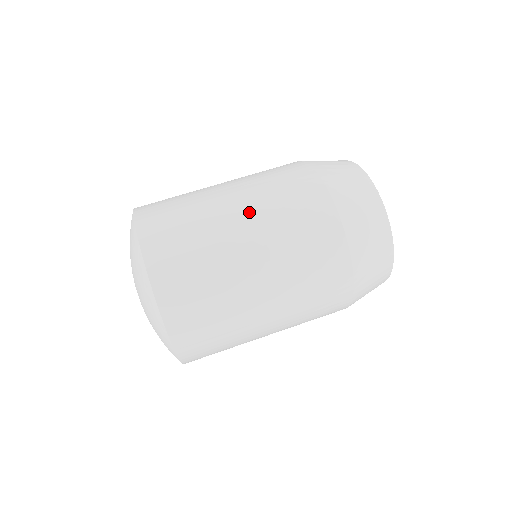
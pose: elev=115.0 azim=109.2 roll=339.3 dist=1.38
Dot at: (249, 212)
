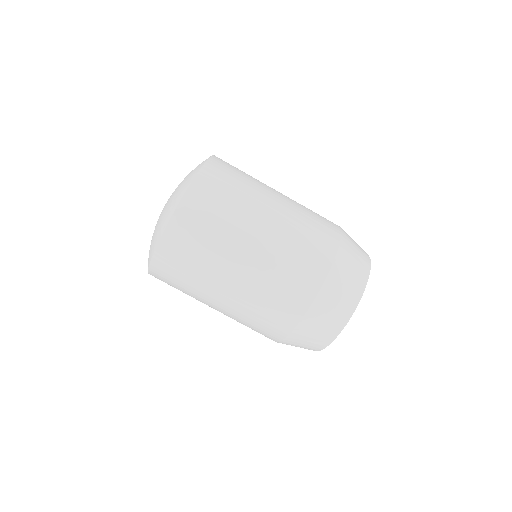
Dot at: (276, 222)
